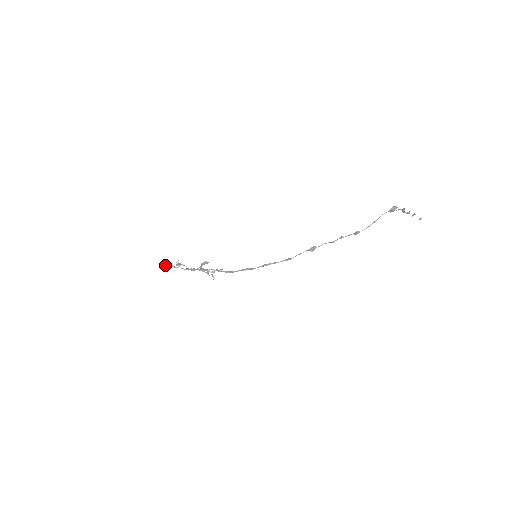
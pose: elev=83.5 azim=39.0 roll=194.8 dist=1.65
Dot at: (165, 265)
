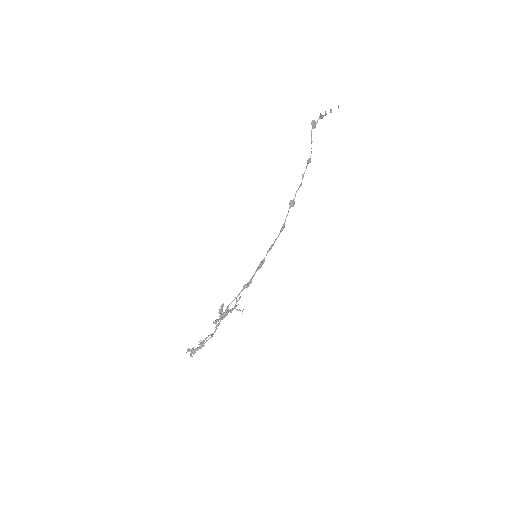
Dot at: occluded
